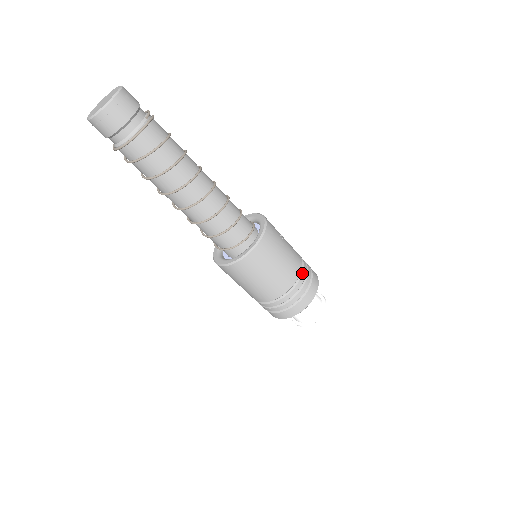
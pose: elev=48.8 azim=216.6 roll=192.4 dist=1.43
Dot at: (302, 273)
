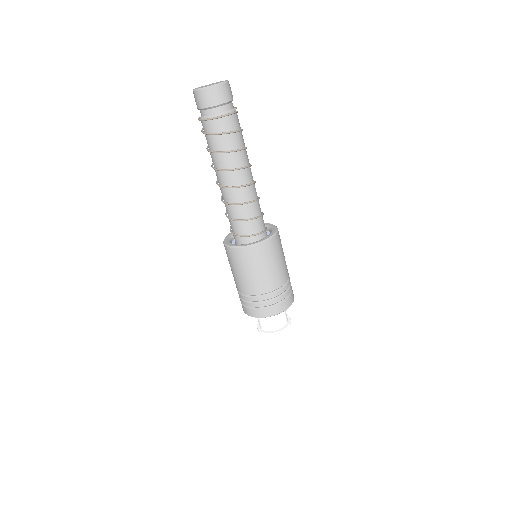
Dot at: (287, 283)
